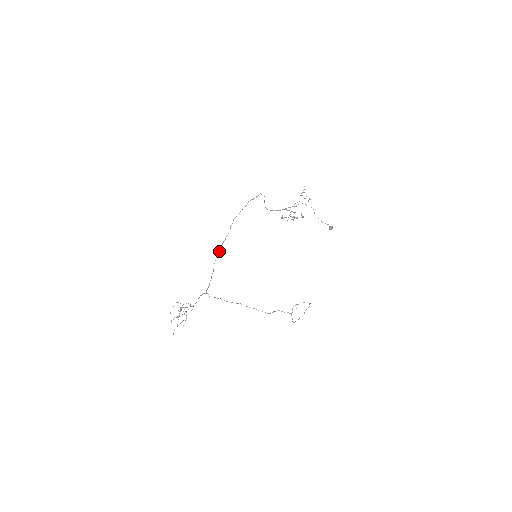
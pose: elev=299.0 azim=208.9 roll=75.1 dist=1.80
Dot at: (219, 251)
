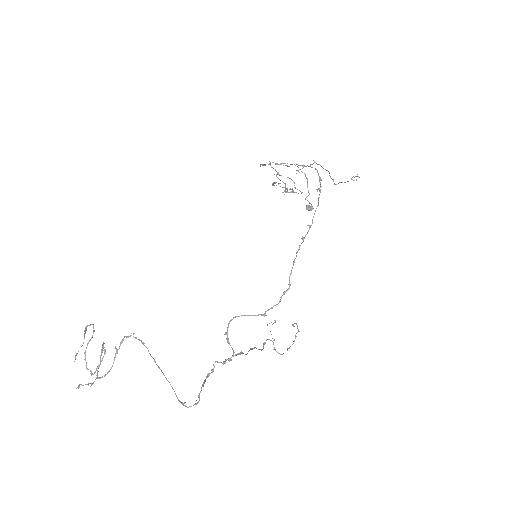
Dot at: (289, 288)
